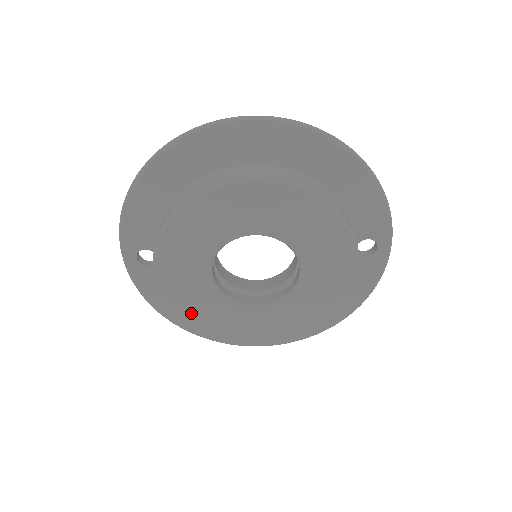
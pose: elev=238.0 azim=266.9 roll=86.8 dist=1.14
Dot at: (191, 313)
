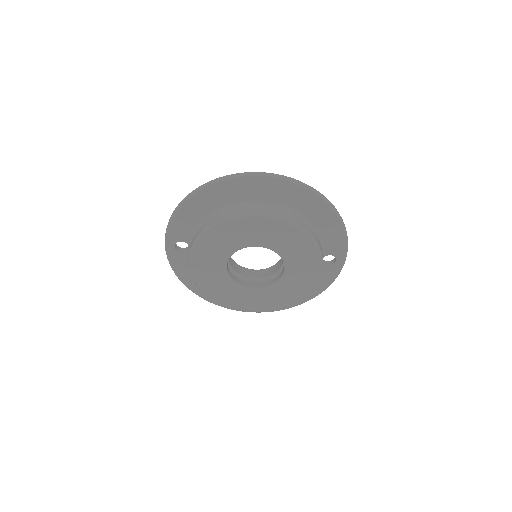
Dot at: (207, 287)
